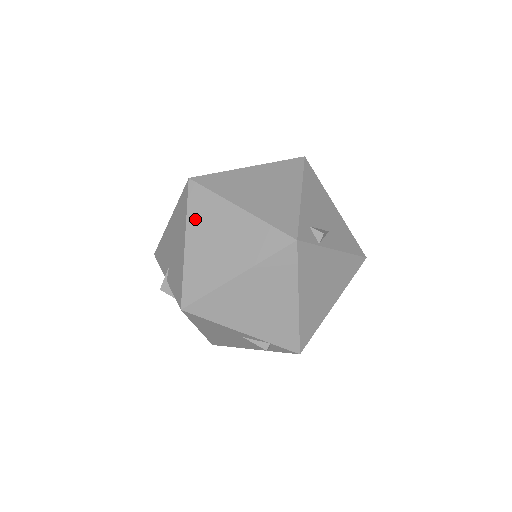
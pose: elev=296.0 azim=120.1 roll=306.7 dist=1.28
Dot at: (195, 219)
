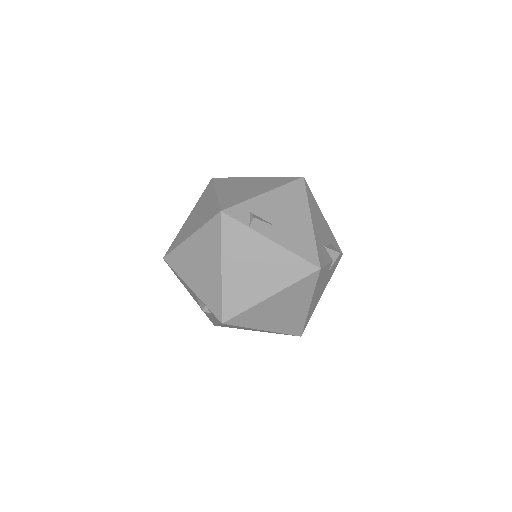
Dot at: (199, 202)
